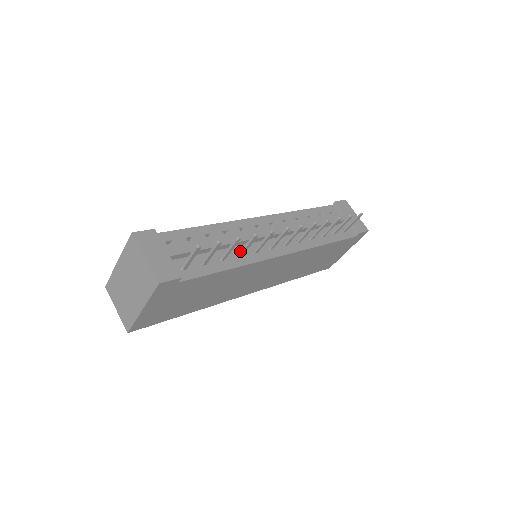
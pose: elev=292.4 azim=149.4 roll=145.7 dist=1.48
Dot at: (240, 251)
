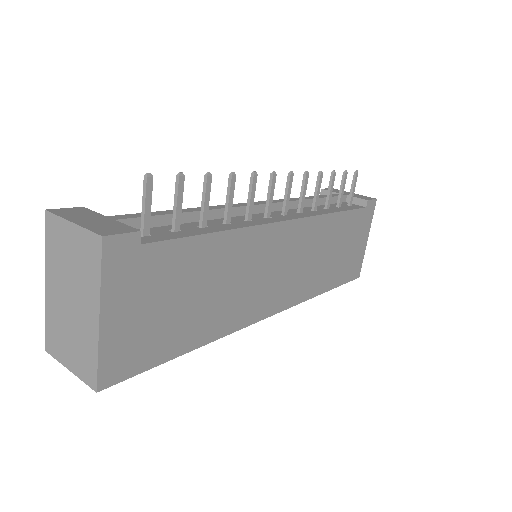
Dot at: occluded
